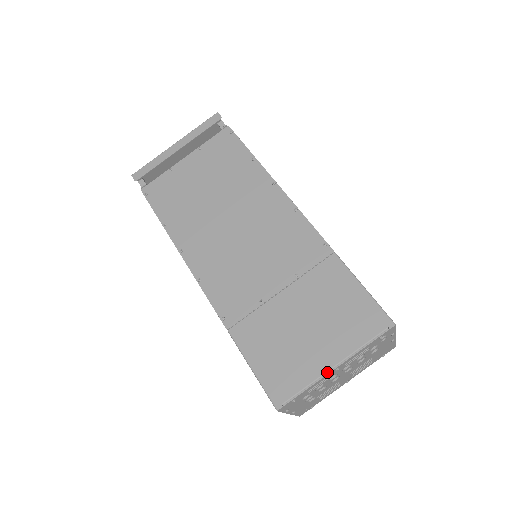
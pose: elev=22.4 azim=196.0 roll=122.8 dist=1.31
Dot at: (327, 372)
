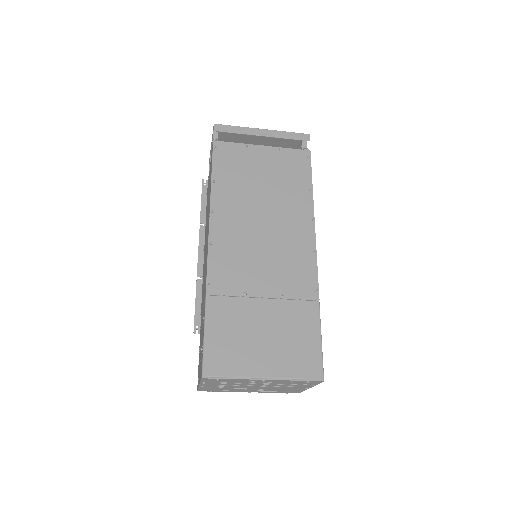
Dot at: (256, 378)
